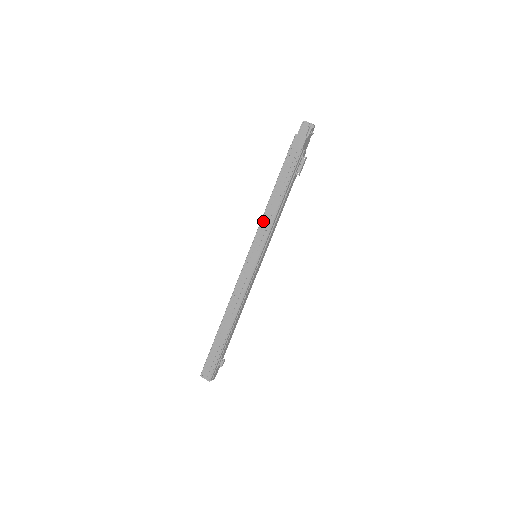
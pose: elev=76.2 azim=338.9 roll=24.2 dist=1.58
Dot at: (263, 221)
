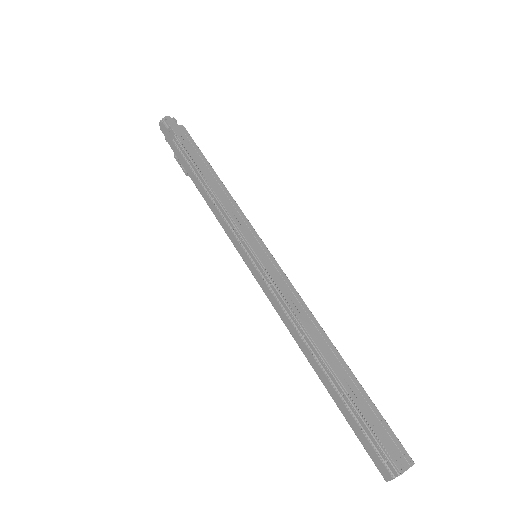
Dot at: (227, 208)
